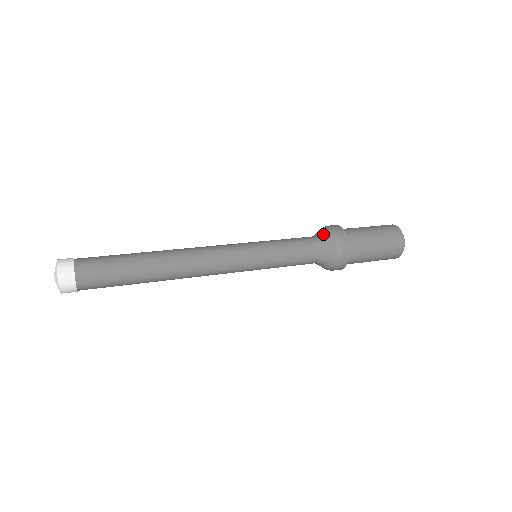
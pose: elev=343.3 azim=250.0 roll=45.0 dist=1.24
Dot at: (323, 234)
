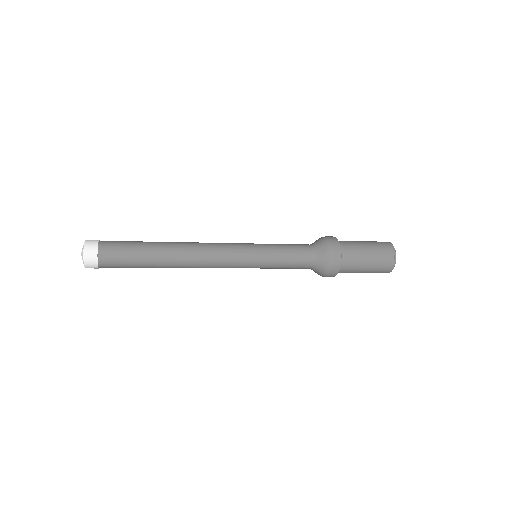
Dot at: occluded
